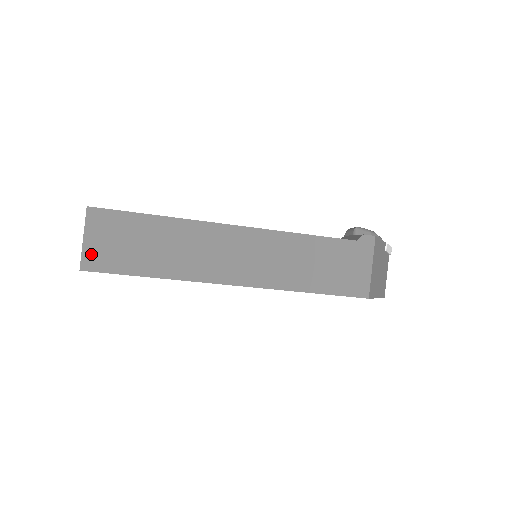
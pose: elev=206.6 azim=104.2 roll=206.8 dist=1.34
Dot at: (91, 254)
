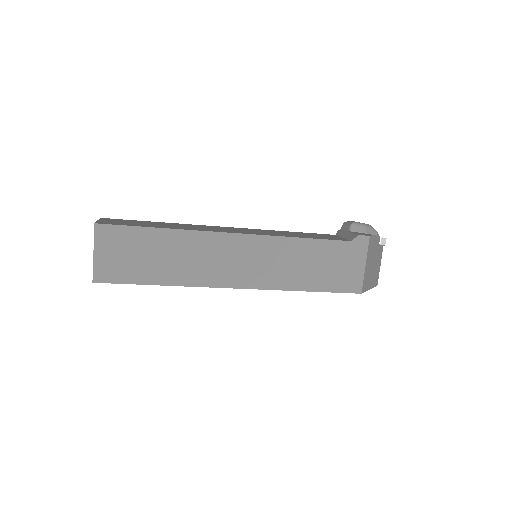
Dot at: (102, 267)
